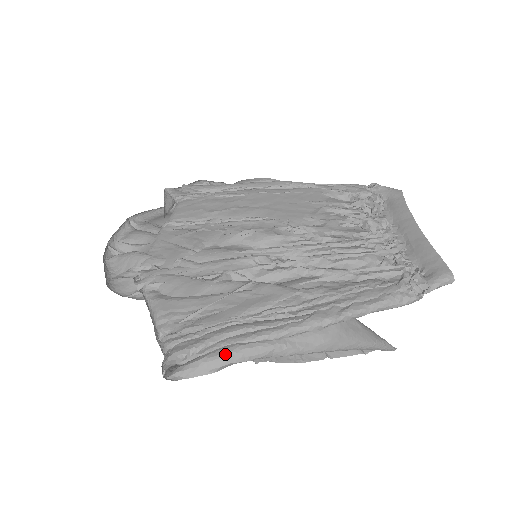
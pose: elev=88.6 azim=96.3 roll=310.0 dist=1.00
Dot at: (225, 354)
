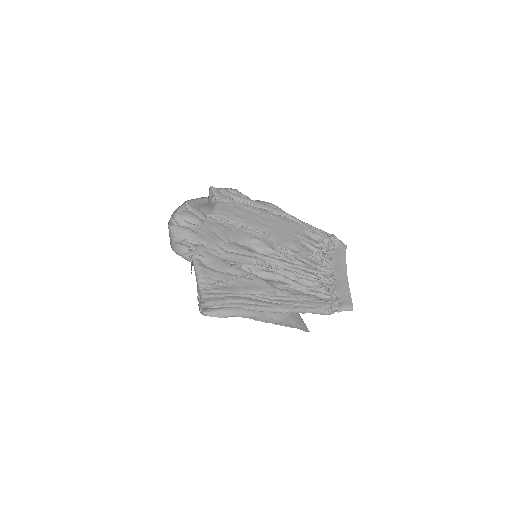
Dot at: (233, 311)
